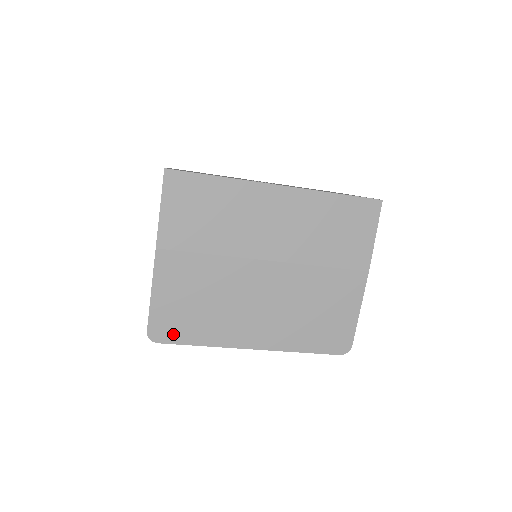
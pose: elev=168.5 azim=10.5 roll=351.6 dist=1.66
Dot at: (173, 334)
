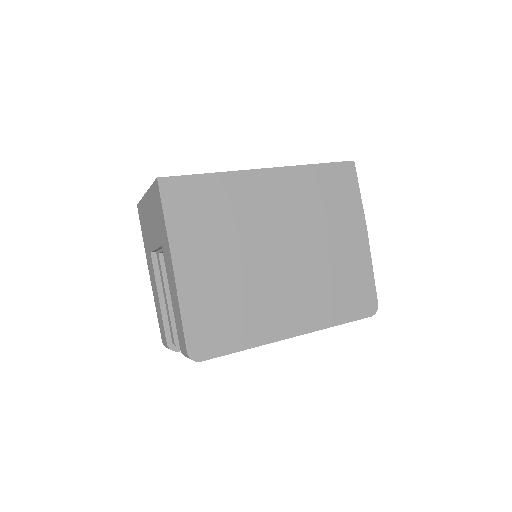
Dot at: (214, 346)
